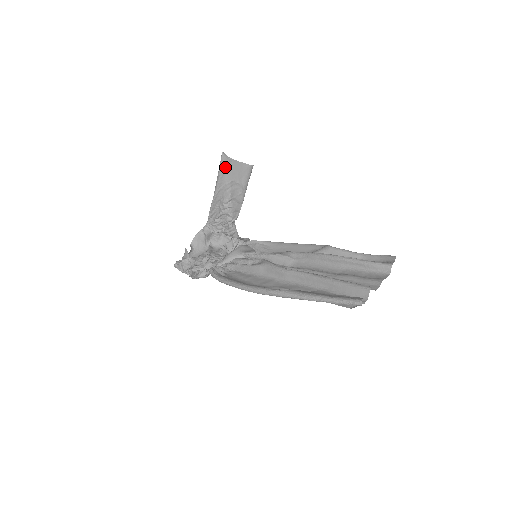
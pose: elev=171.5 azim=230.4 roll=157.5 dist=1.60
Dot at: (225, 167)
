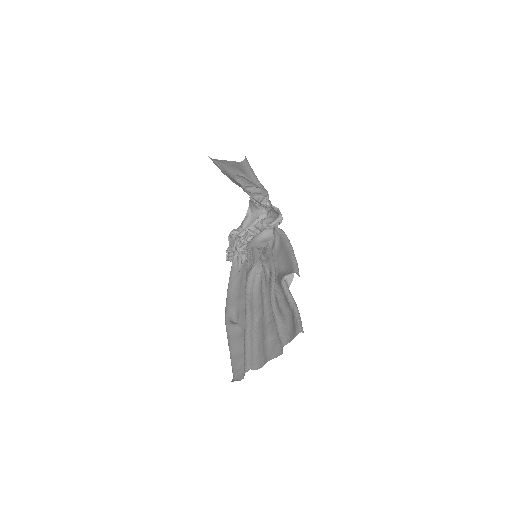
Dot at: (219, 166)
